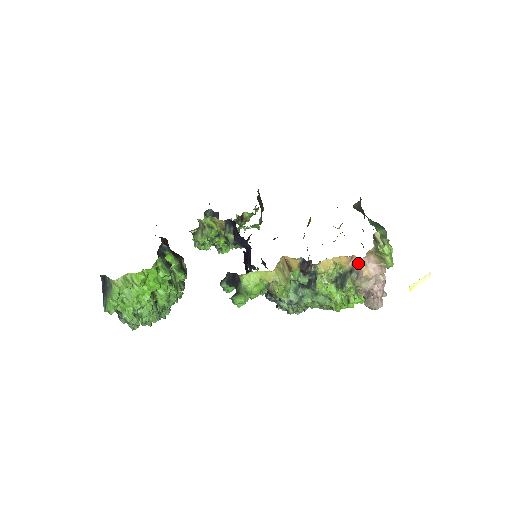
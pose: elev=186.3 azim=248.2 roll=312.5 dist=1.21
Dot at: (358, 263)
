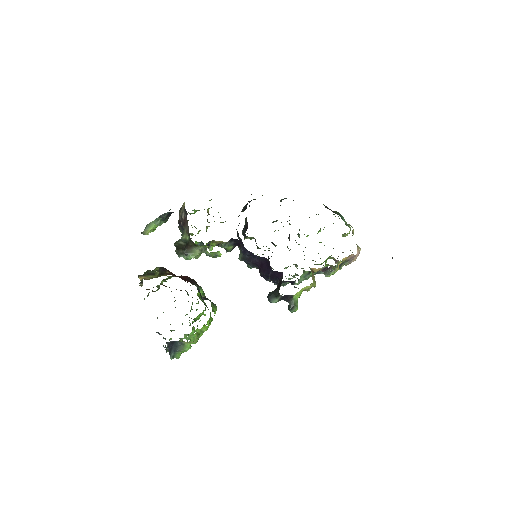
Dot at: (354, 257)
